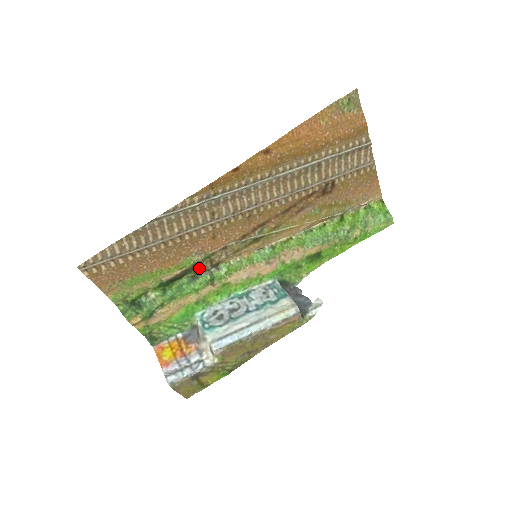
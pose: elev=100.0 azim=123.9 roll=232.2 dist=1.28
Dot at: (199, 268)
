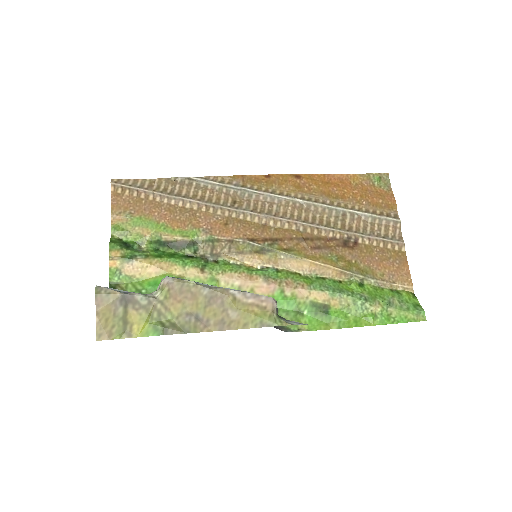
Dot at: (199, 250)
